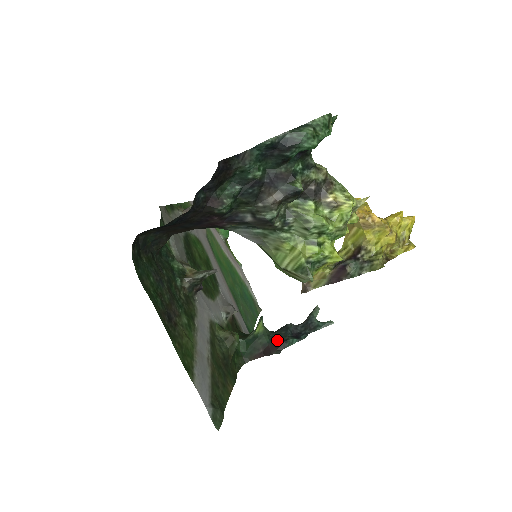
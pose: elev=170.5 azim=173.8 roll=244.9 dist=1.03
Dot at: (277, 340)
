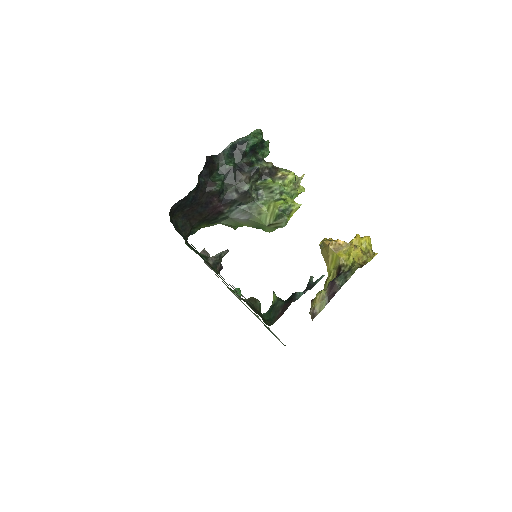
Dot at: (289, 300)
